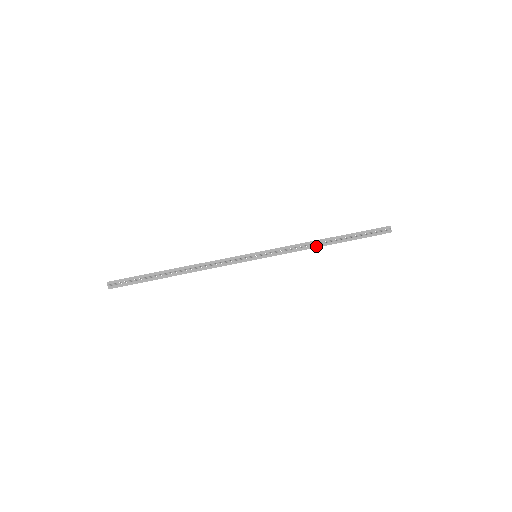
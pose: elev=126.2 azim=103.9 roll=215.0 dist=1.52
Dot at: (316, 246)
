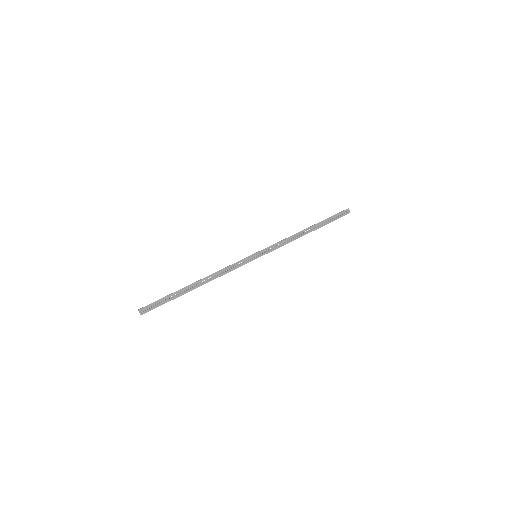
Dot at: (299, 237)
